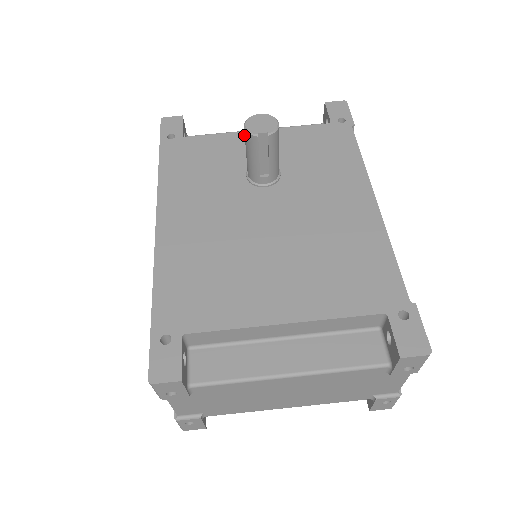
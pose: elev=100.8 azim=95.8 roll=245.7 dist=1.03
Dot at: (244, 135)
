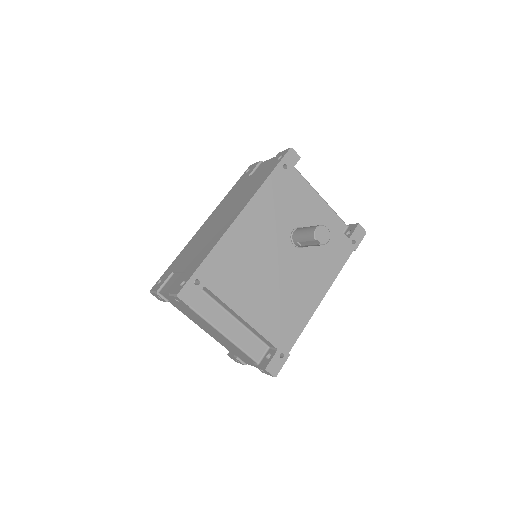
Dot at: (313, 204)
